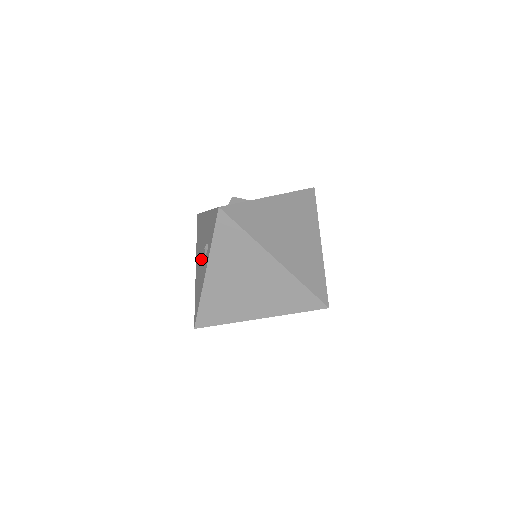
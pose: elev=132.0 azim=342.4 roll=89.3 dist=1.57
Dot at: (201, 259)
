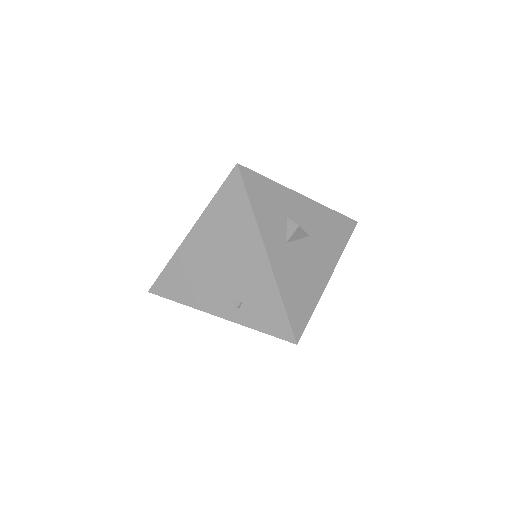
Dot at: (214, 272)
